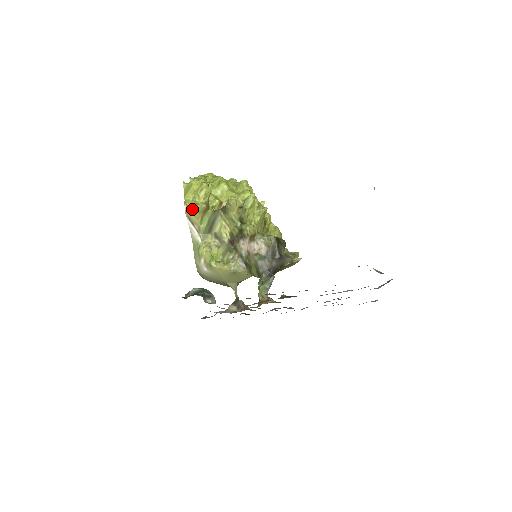
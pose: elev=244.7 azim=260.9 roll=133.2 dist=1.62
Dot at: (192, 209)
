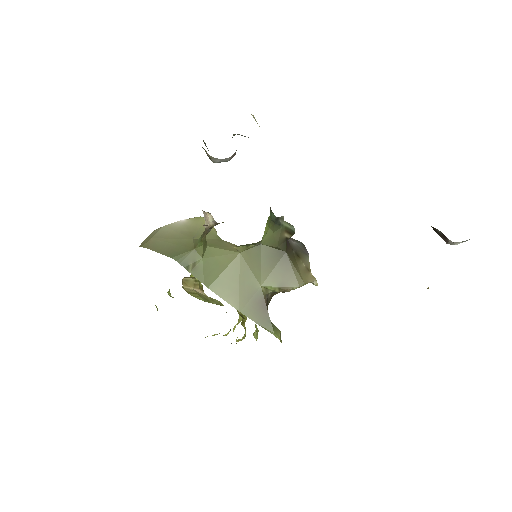
Dot at: occluded
